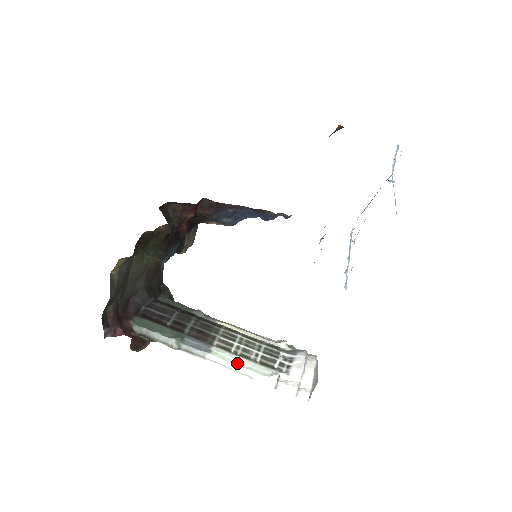
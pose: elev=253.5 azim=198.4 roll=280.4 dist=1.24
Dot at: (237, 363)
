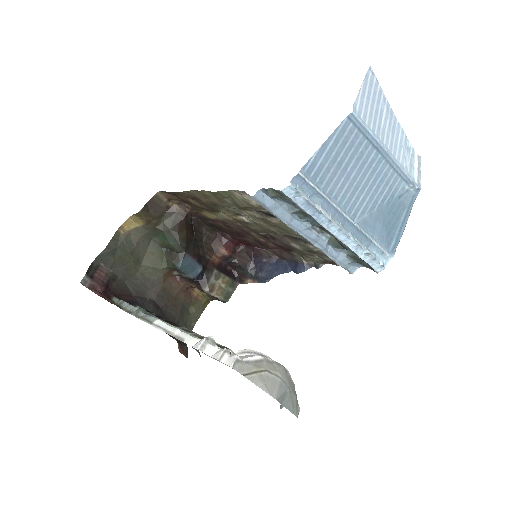
Dot at: (179, 329)
